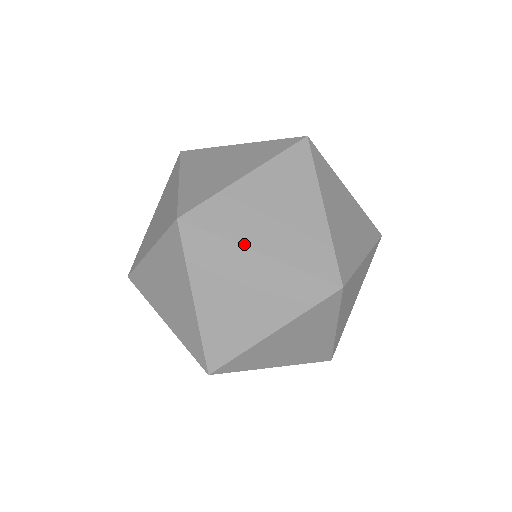
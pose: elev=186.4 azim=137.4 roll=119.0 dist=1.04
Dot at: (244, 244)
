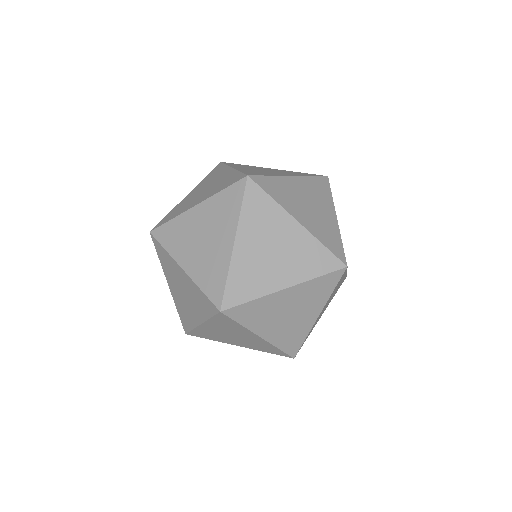
Dot at: (254, 332)
